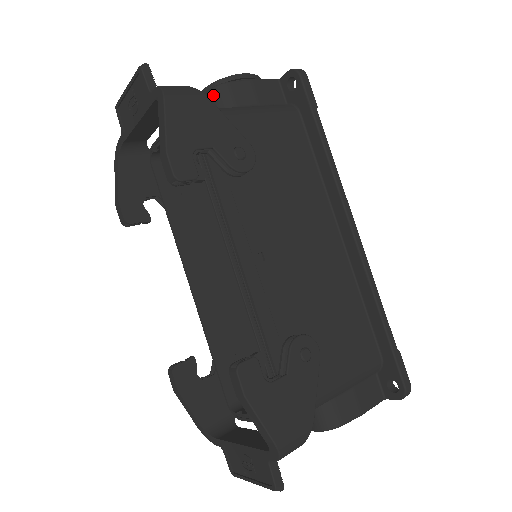
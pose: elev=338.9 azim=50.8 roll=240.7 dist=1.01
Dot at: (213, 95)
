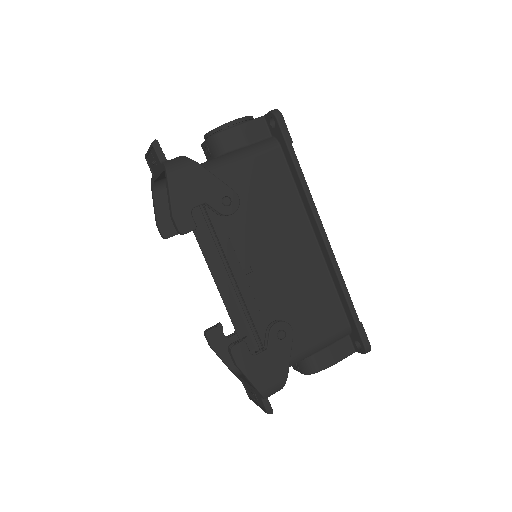
Dot at: (211, 142)
